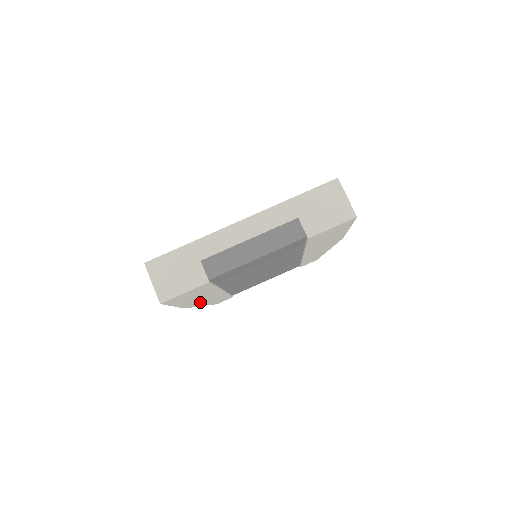
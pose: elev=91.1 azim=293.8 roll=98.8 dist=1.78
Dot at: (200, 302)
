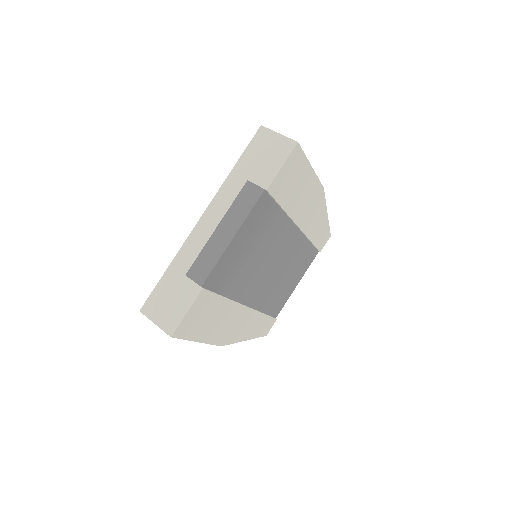
Dot at: (234, 333)
